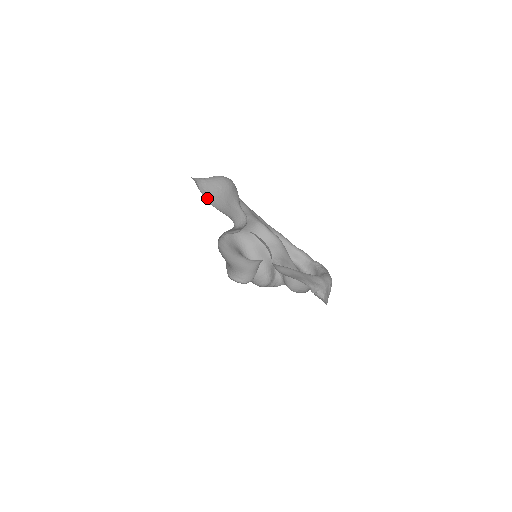
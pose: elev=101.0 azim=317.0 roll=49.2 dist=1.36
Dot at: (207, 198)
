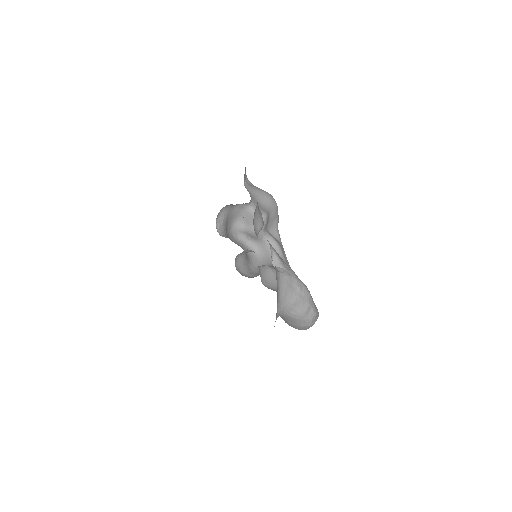
Dot at: (246, 185)
